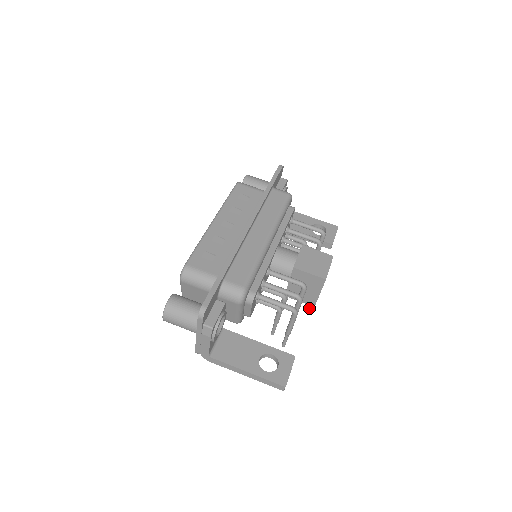
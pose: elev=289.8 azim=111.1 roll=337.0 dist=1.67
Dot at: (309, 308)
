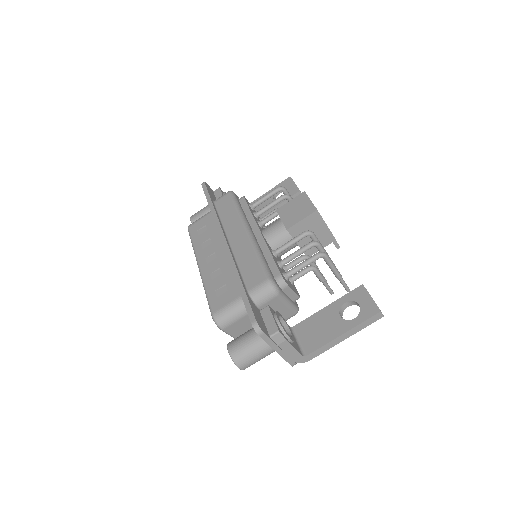
Dot at: (336, 247)
